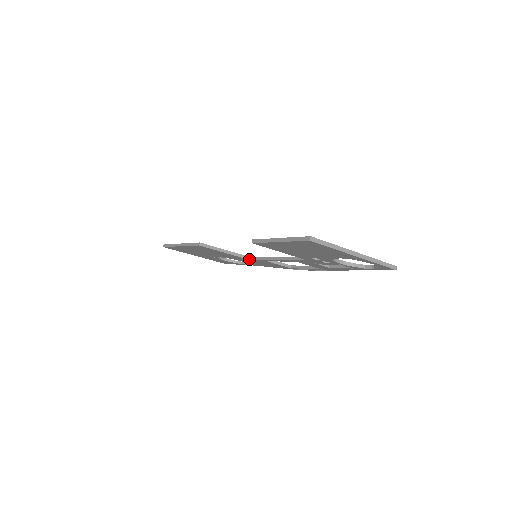
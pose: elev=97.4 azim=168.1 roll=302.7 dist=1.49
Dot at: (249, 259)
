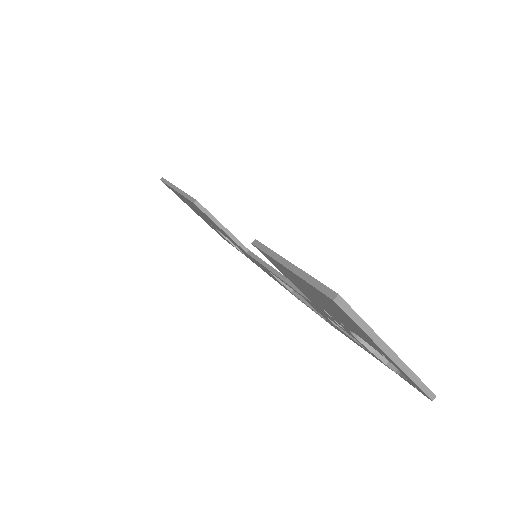
Dot at: (247, 253)
